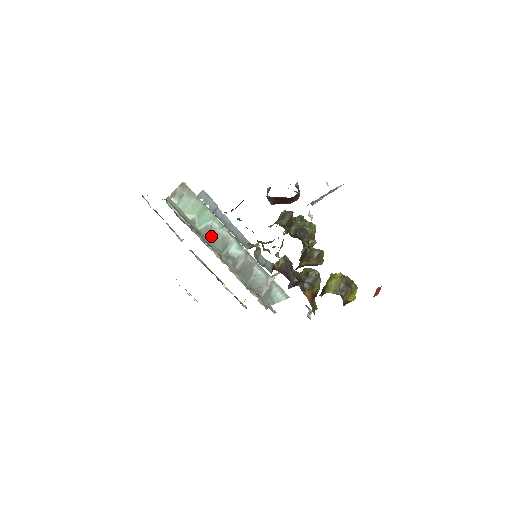
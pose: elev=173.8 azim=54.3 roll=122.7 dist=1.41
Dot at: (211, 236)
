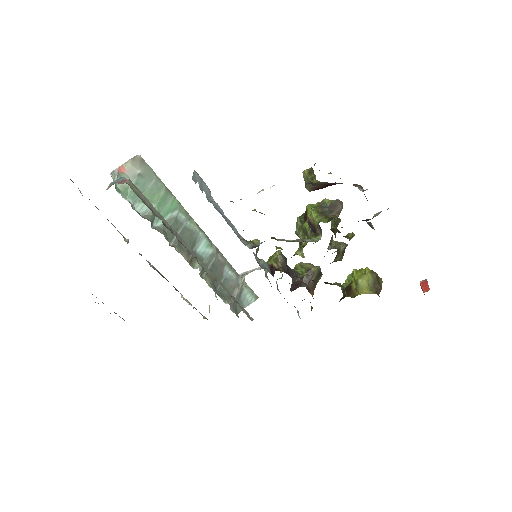
Dot at: occluded
